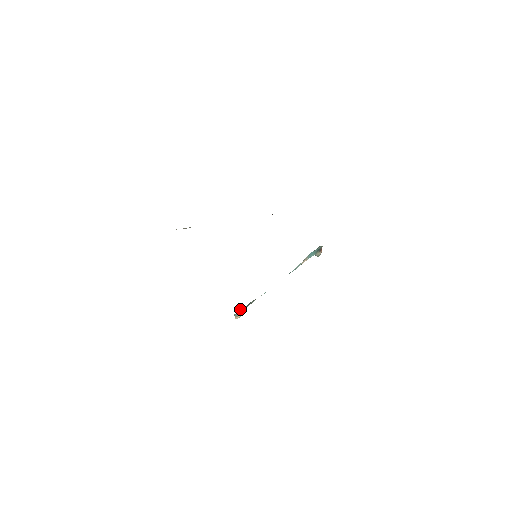
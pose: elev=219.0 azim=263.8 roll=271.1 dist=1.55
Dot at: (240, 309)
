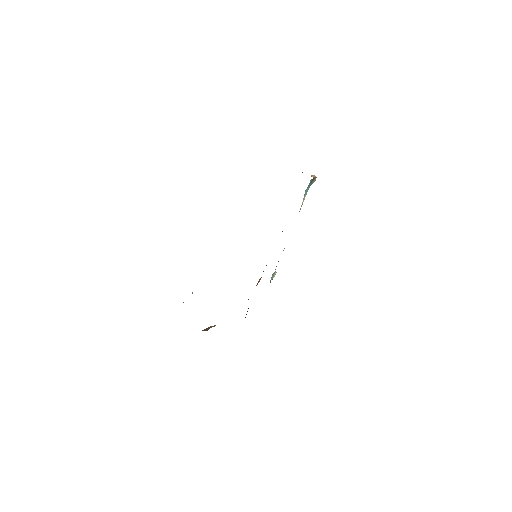
Dot at: occluded
